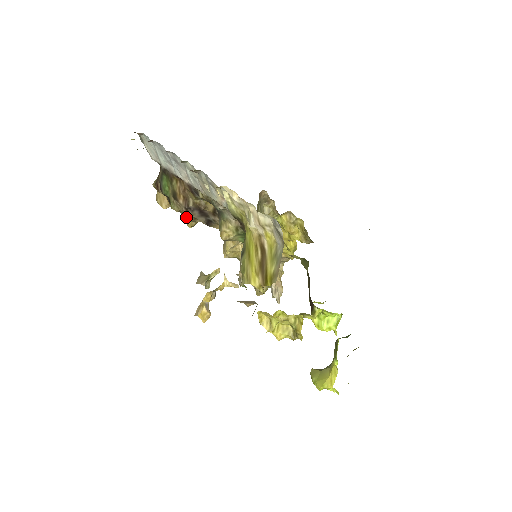
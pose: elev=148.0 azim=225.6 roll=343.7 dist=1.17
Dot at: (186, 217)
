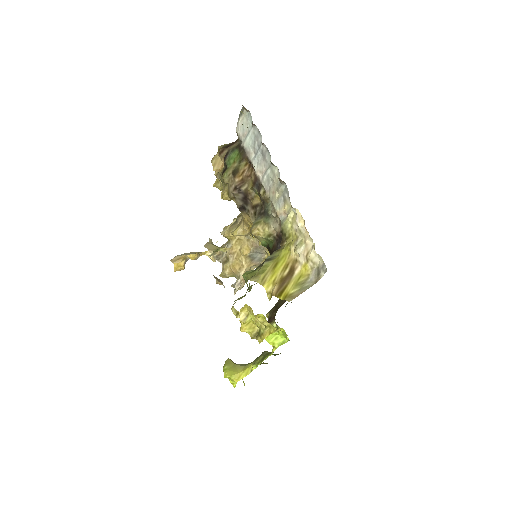
Dot at: (227, 190)
